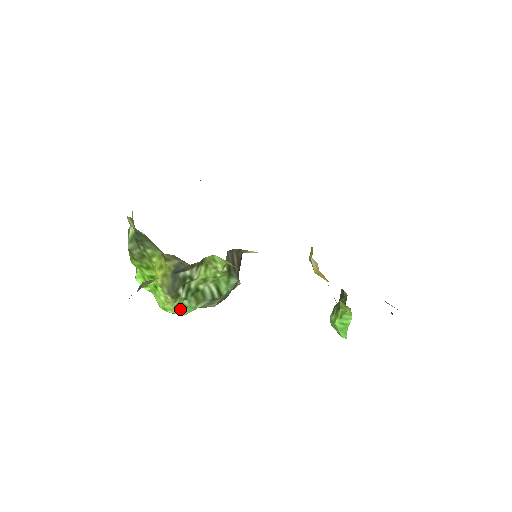
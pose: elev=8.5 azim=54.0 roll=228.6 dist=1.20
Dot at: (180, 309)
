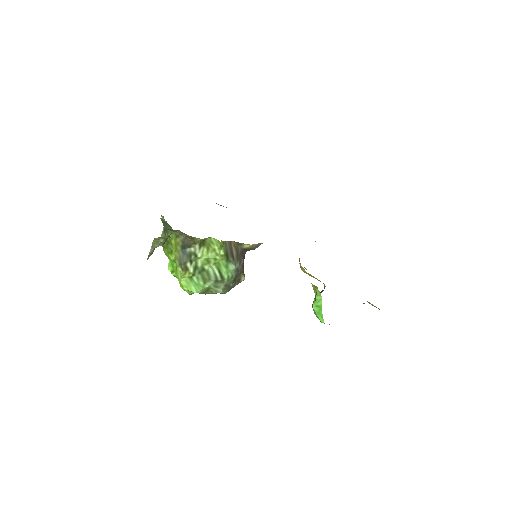
Dot at: (192, 287)
